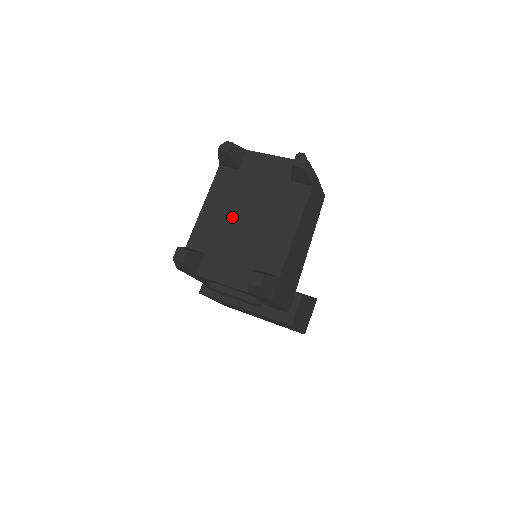
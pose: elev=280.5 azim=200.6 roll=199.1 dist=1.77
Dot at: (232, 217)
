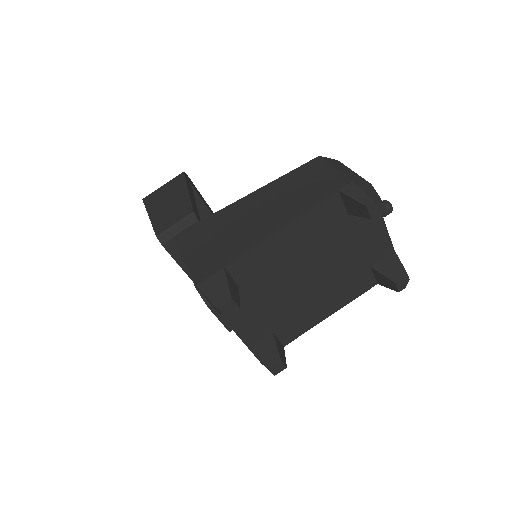
Dot at: (297, 266)
